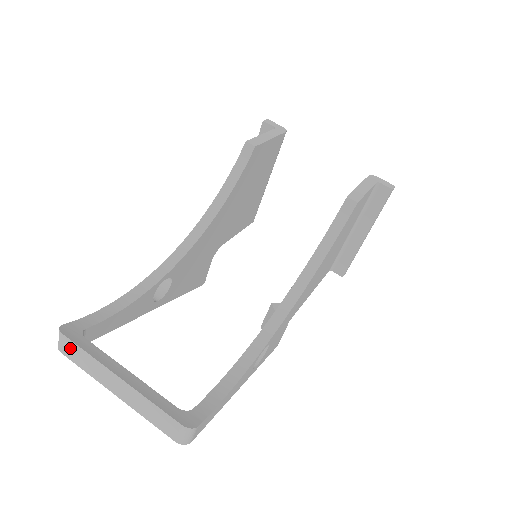
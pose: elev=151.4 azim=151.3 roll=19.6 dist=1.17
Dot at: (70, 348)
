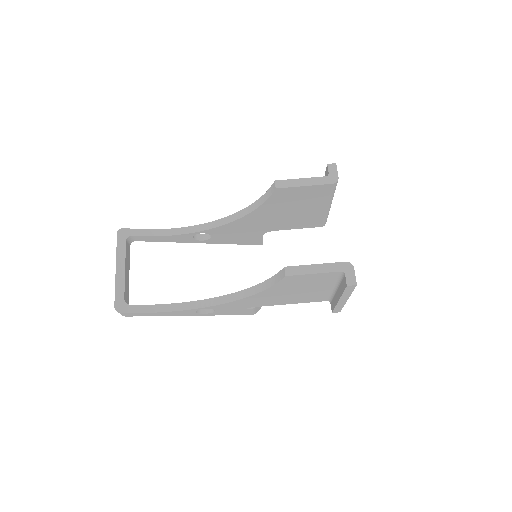
Dot at: occluded
